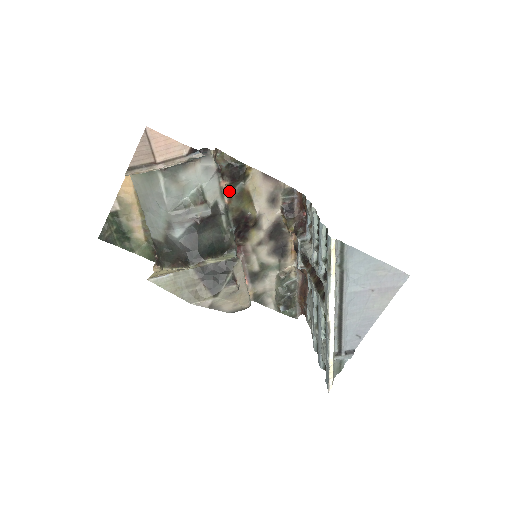
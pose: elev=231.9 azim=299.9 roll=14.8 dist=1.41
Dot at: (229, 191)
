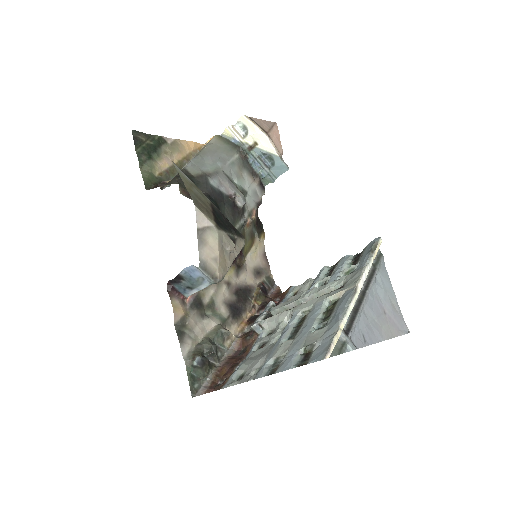
Dot at: (253, 220)
